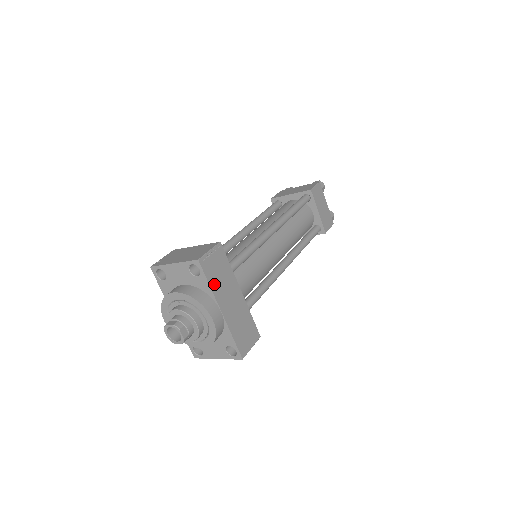
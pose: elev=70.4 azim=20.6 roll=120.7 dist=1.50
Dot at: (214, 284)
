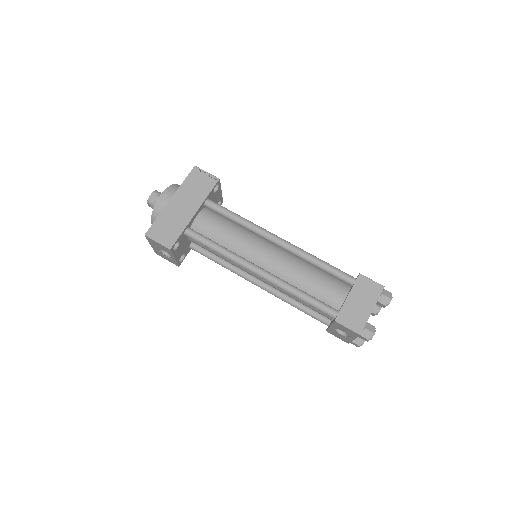
Dot at: (187, 185)
